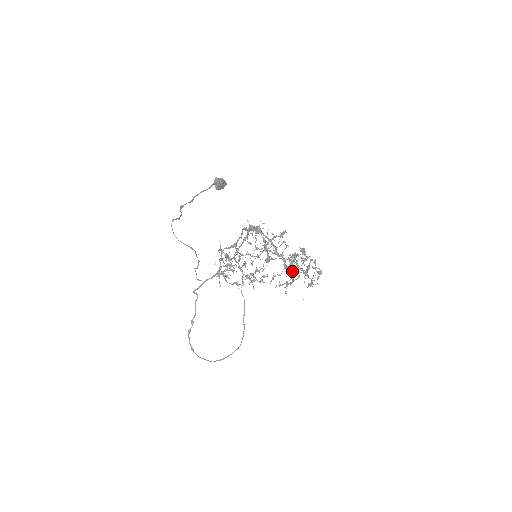
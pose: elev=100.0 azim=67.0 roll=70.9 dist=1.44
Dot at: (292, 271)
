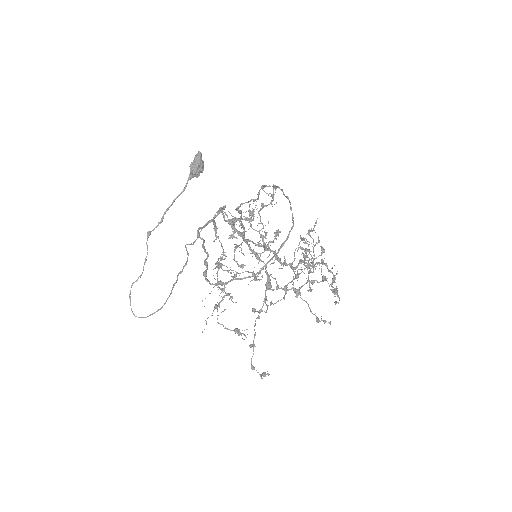
Dot at: (305, 266)
